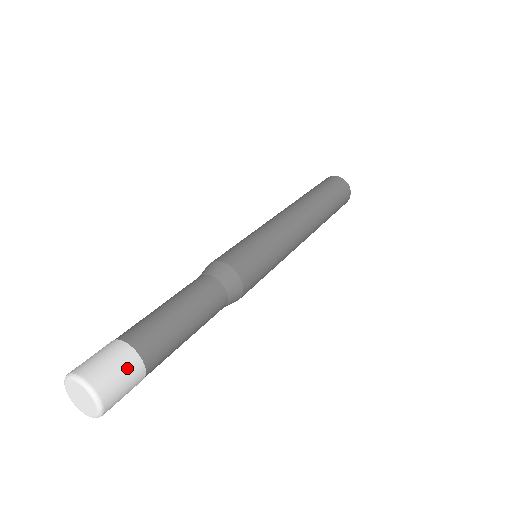
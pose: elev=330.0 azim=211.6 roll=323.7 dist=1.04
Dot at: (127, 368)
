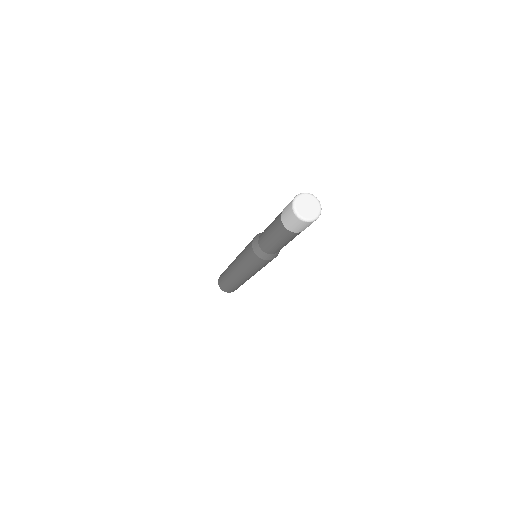
Dot at: occluded
